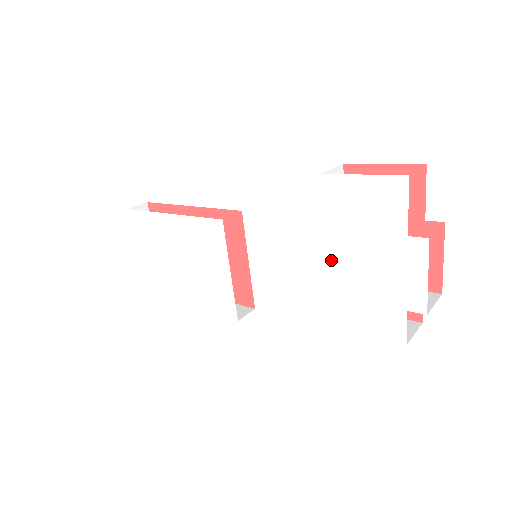
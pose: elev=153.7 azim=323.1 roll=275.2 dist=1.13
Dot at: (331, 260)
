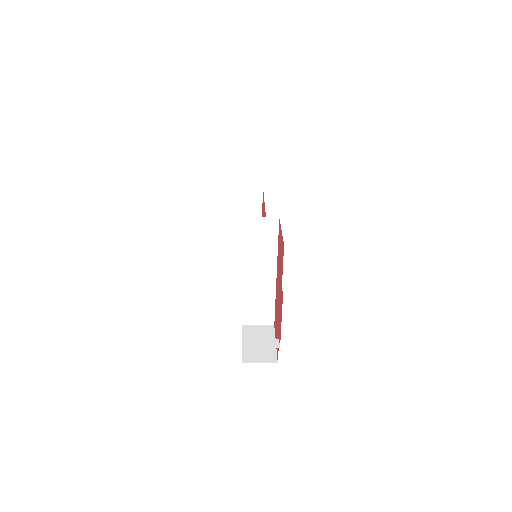
Dot at: (243, 280)
